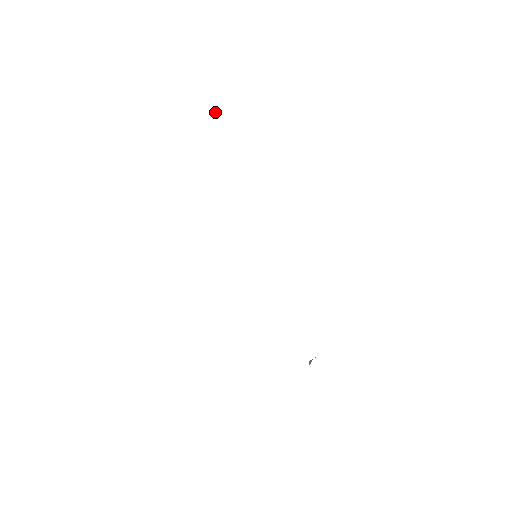
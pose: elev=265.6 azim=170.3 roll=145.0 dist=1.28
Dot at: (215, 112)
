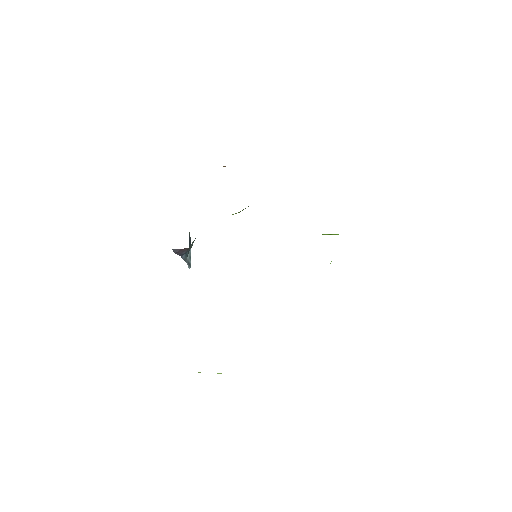
Dot at: occluded
